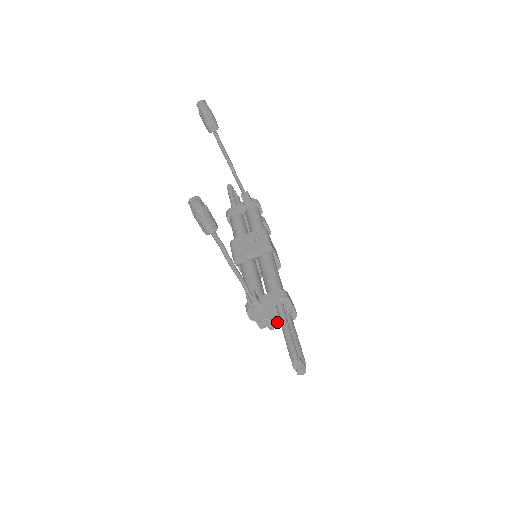
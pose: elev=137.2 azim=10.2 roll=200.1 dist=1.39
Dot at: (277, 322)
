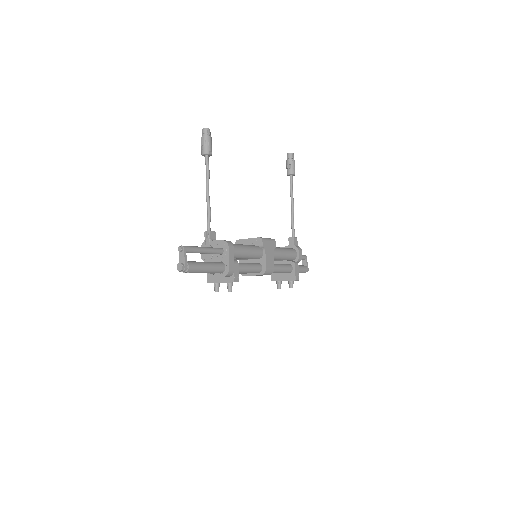
Dot at: occluded
